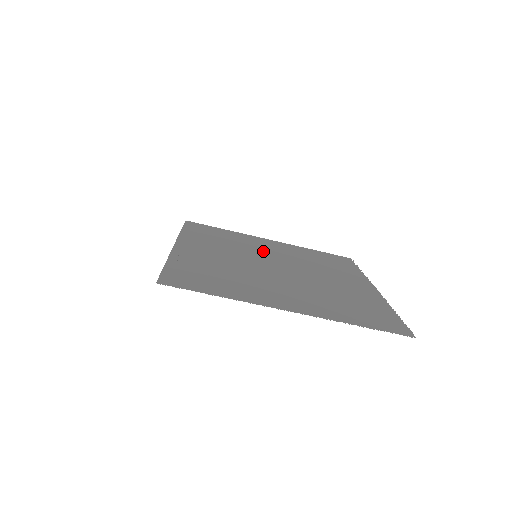
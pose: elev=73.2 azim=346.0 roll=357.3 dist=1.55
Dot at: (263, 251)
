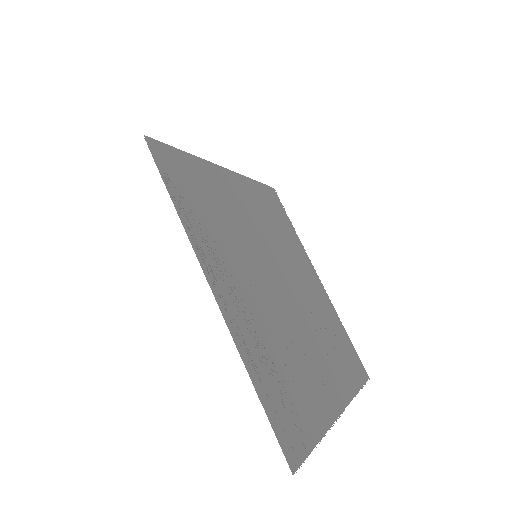
Dot at: (249, 229)
